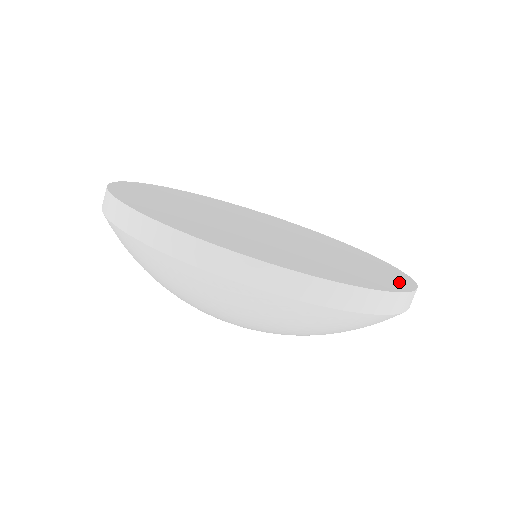
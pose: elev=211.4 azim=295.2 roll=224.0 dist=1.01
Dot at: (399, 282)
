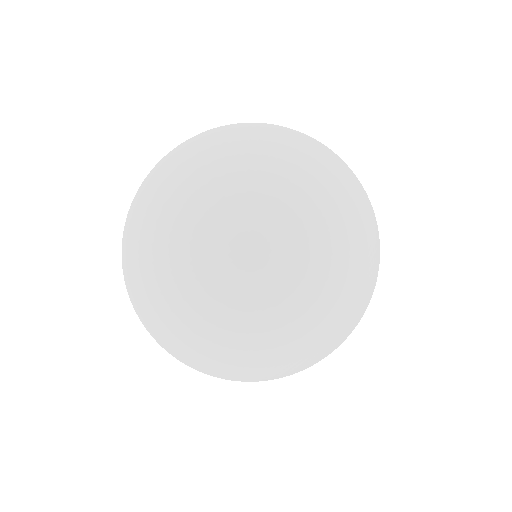
Dot at: occluded
